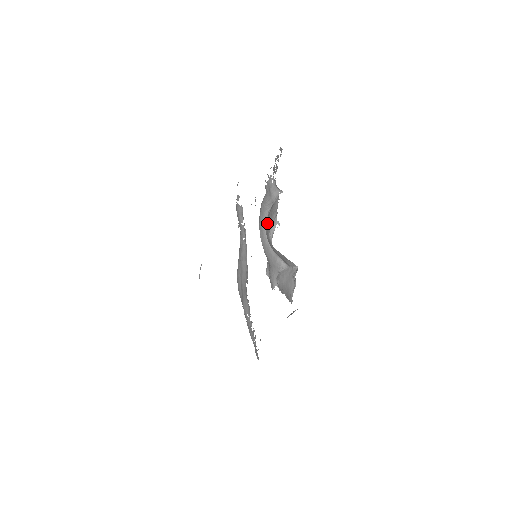
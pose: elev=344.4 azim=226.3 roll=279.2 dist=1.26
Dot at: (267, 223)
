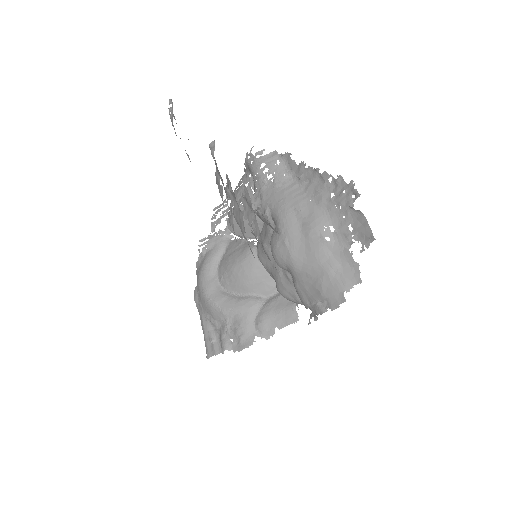
Dot at: (234, 256)
